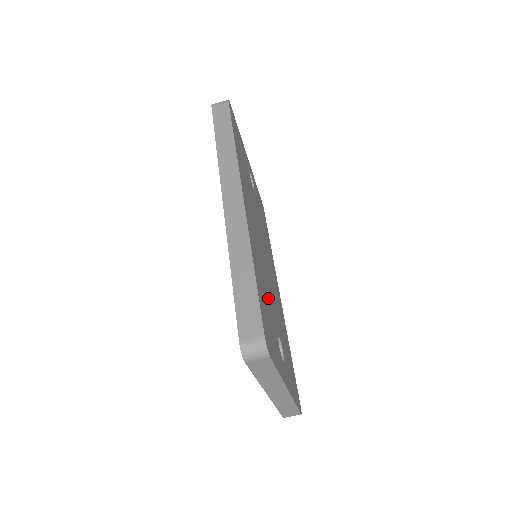
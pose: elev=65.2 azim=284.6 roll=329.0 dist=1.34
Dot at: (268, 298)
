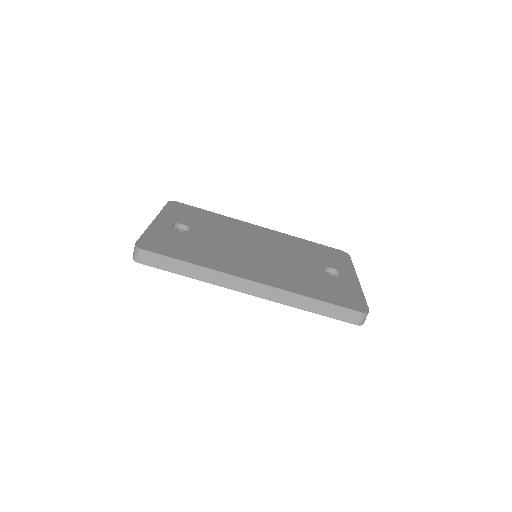
Dot at: (309, 275)
